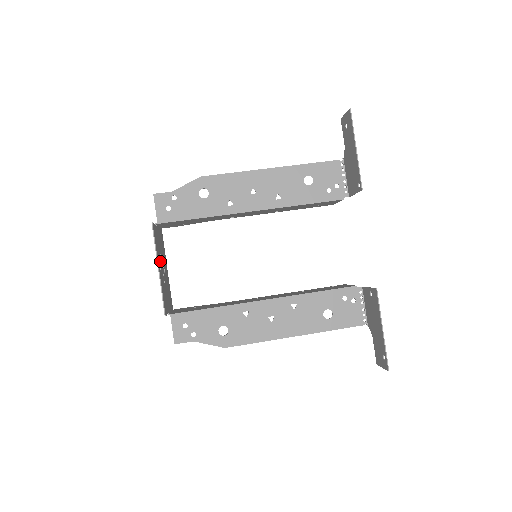
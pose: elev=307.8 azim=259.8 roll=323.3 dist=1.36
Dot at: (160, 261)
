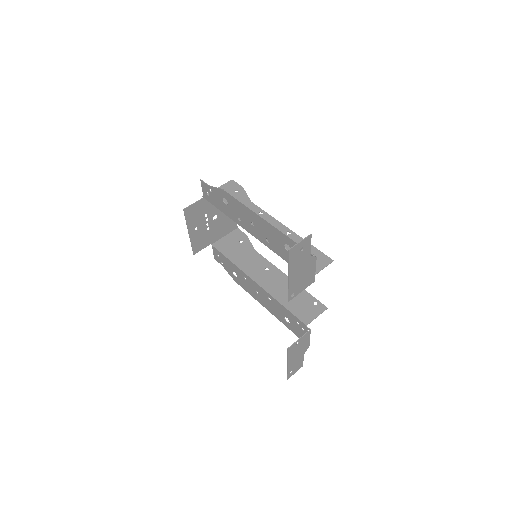
Dot at: (201, 221)
